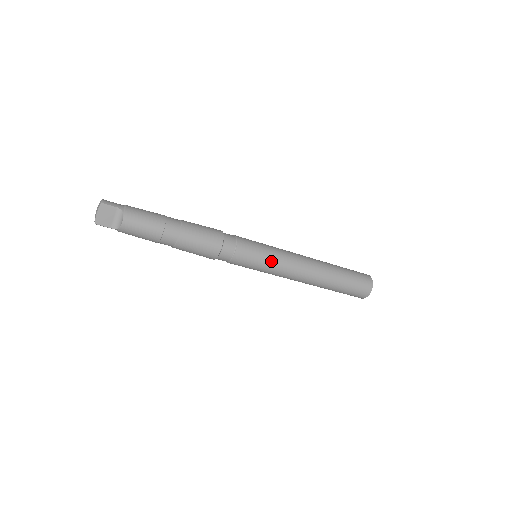
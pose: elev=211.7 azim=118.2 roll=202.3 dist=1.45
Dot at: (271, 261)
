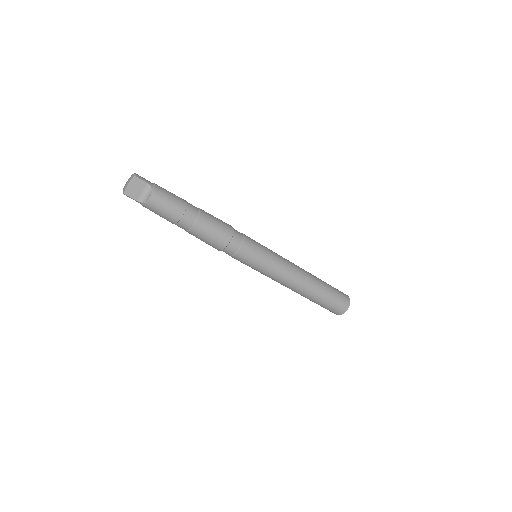
Dot at: (269, 263)
